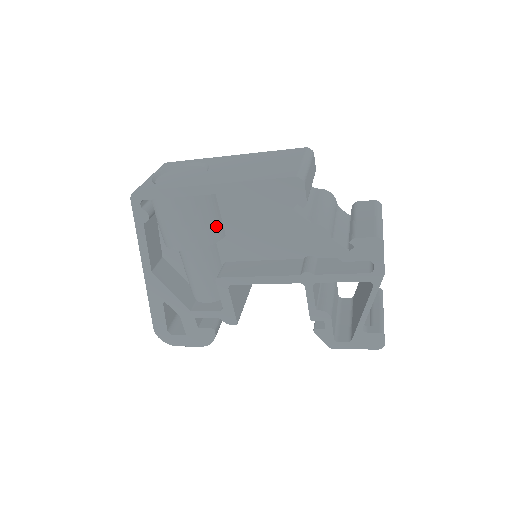
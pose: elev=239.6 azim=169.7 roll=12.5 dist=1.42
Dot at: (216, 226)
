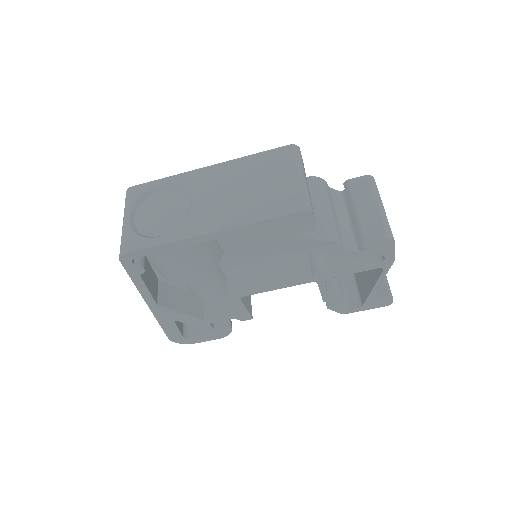
Dot at: (215, 251)
